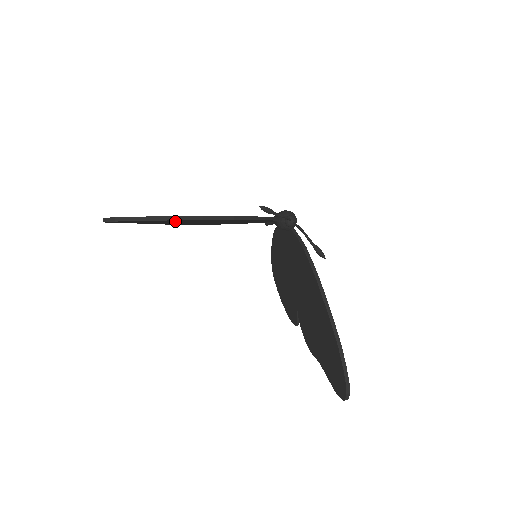
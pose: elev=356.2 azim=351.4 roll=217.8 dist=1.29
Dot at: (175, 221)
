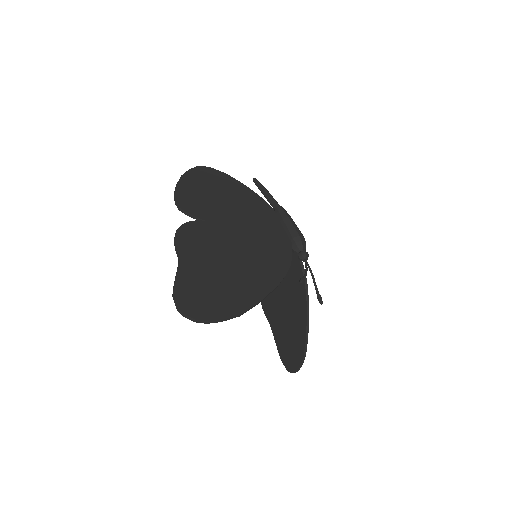
Dot at: (228, 287)
